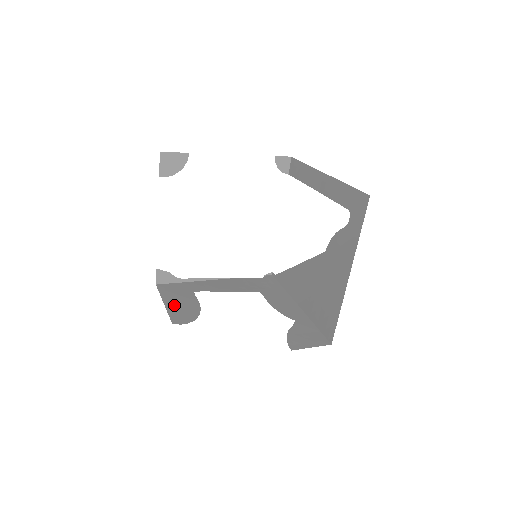
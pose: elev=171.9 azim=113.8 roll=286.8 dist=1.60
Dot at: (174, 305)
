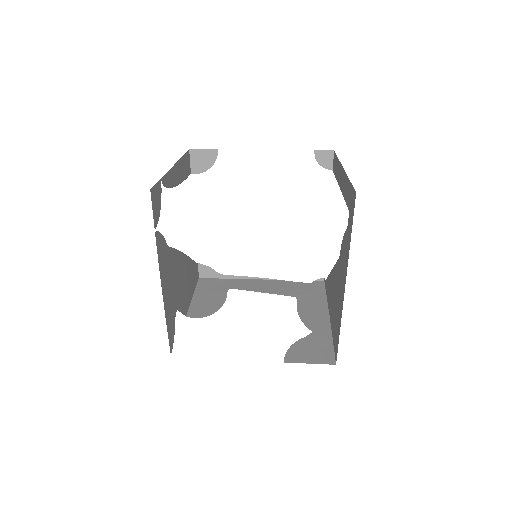
Dot at: (201, 299)
